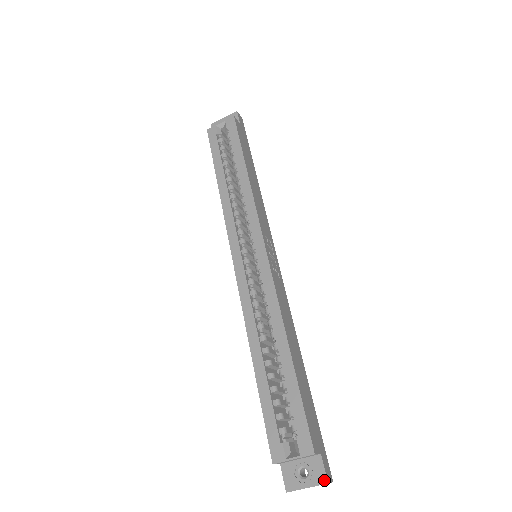
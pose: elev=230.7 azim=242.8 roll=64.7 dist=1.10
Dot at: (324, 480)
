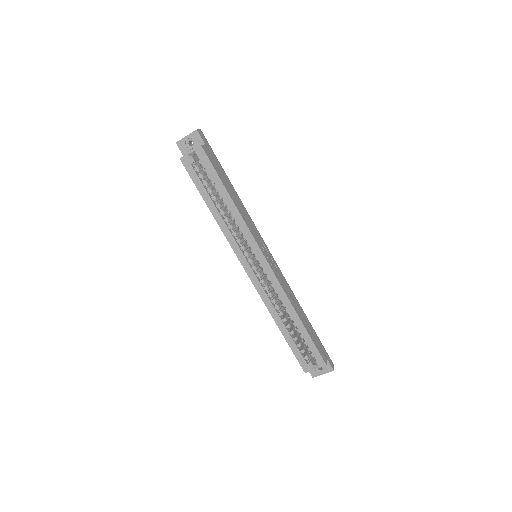
Dot at: (331, 370)
